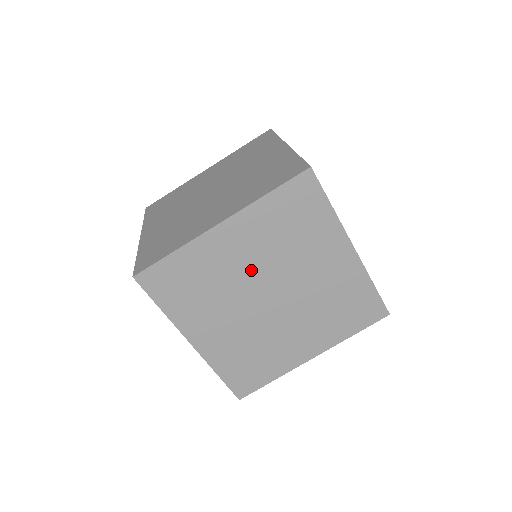
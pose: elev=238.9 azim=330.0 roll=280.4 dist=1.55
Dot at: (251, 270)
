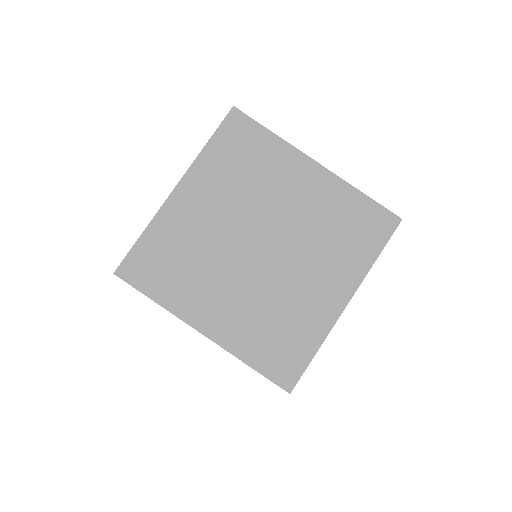
Dot at: occluded
